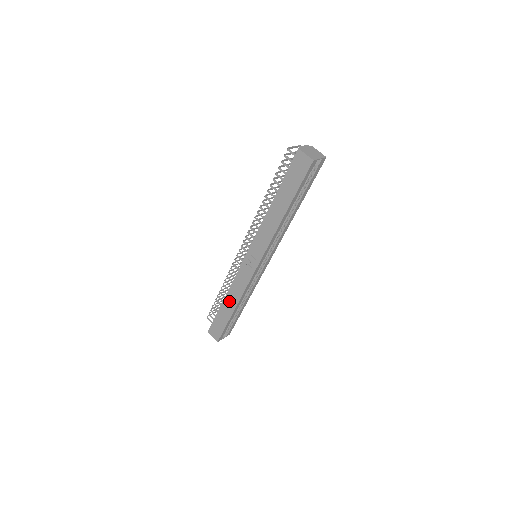
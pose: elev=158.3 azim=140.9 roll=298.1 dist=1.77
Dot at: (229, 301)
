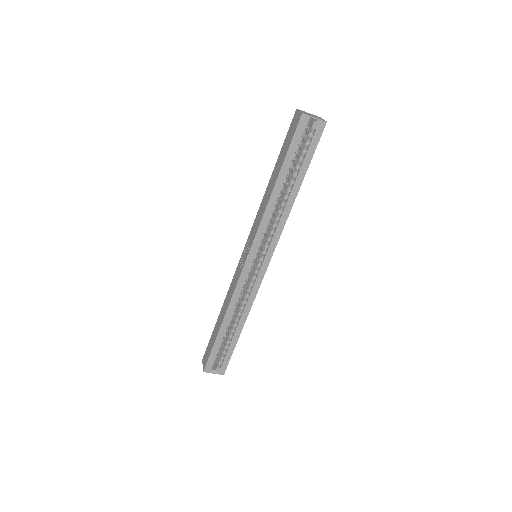
Dot at: (222, 313)
